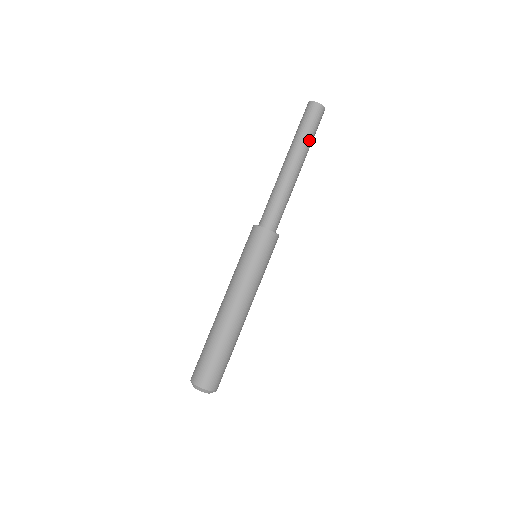
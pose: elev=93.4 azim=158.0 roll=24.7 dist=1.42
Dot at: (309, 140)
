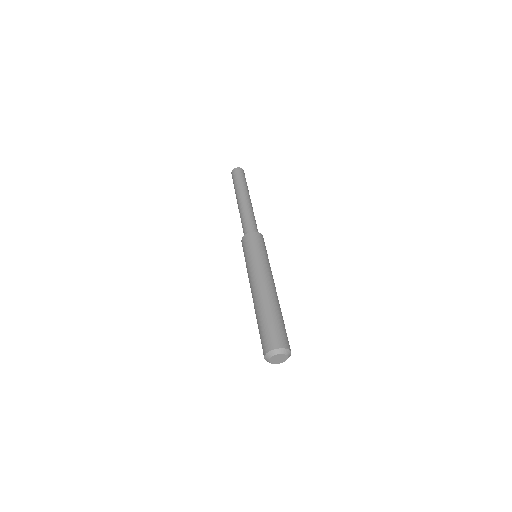
Dot at: (245, 185)
